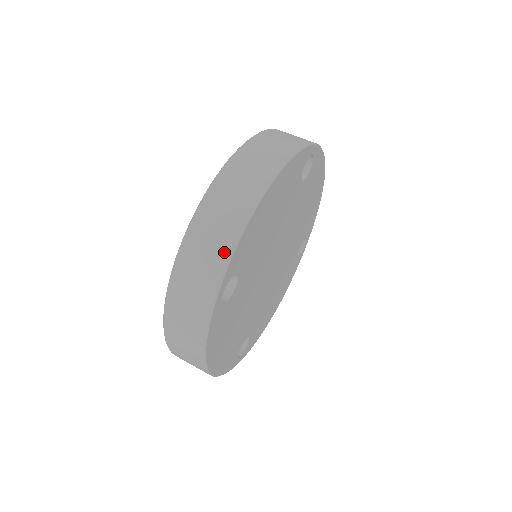
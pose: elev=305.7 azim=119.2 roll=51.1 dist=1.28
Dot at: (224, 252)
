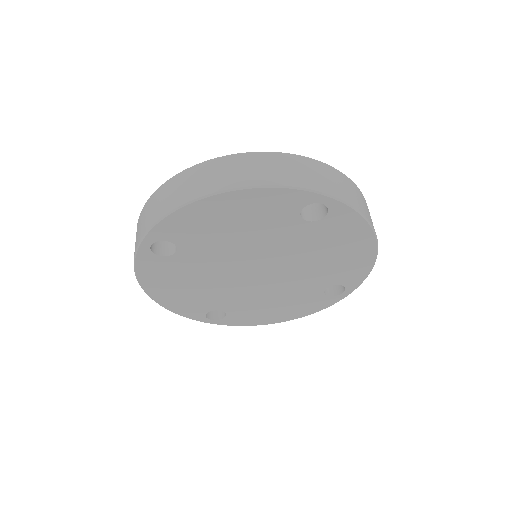
Dot at: (157, 216)
